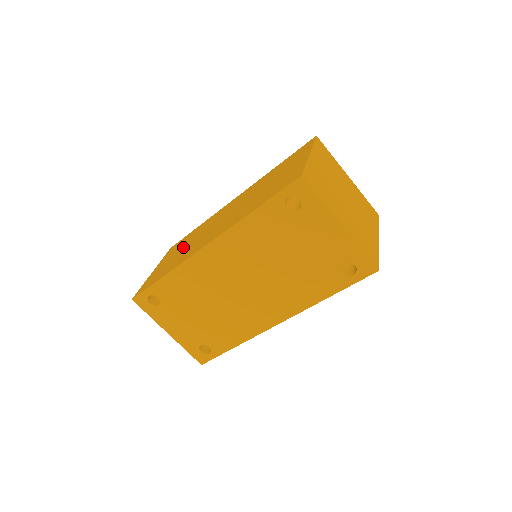
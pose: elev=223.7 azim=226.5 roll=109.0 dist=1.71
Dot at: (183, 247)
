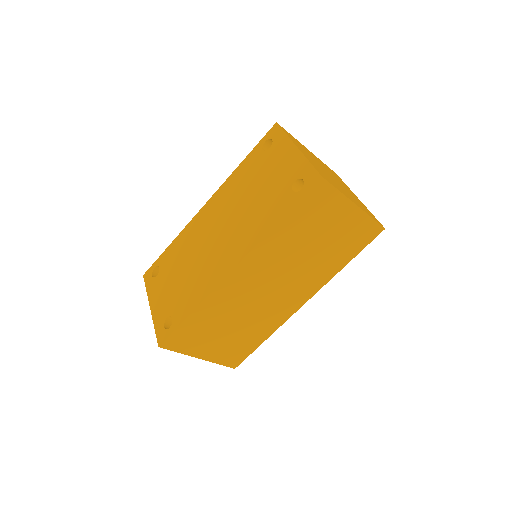
Dot at: occluded
